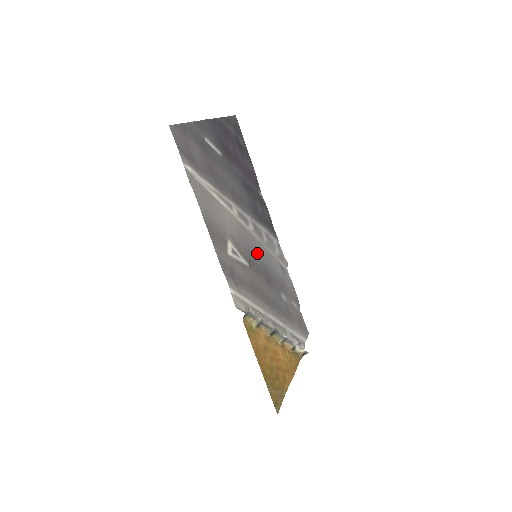
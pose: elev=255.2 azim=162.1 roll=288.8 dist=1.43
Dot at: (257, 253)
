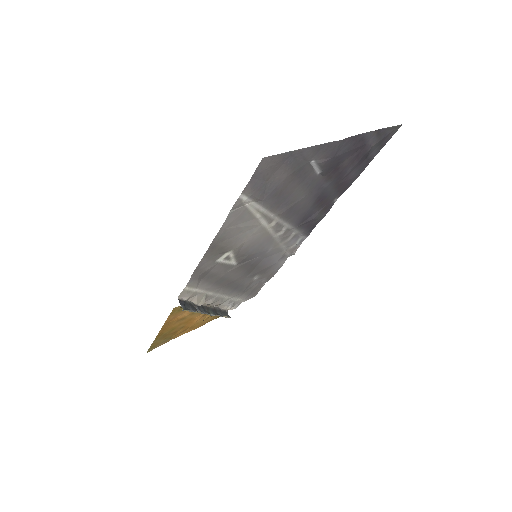
Dot at: (262, 252)
